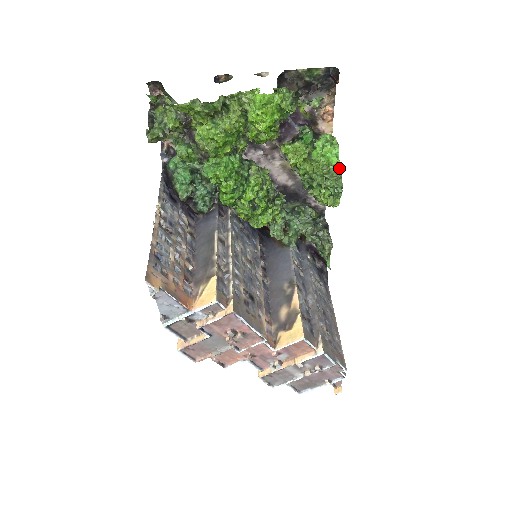
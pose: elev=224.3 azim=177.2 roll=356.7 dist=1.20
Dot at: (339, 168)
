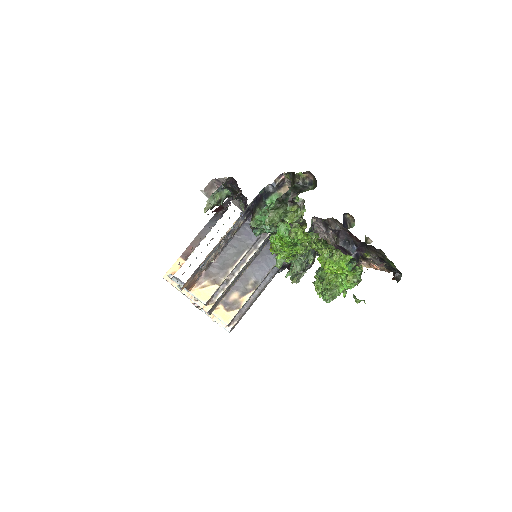
Dot at: (339, 295)
